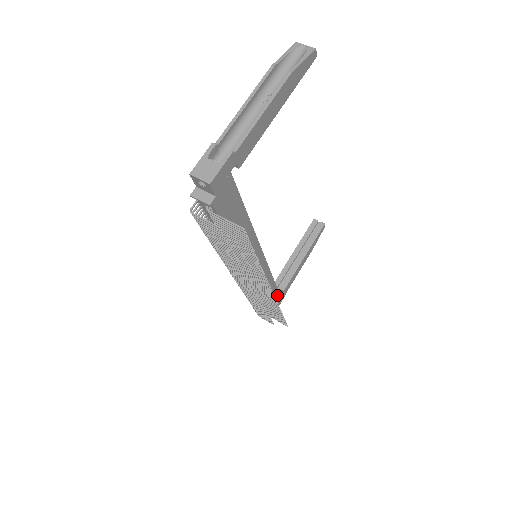
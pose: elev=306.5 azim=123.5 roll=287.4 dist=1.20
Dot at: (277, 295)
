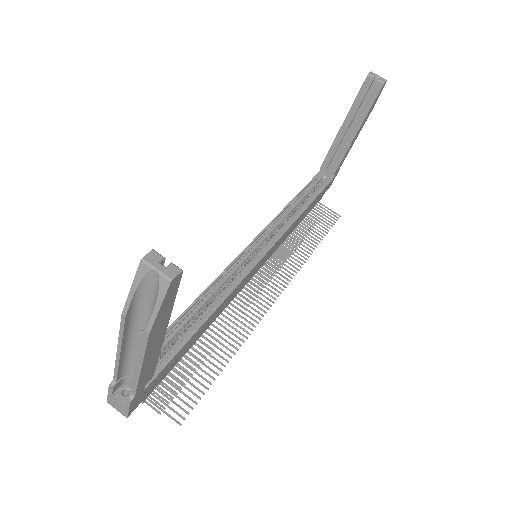
Dot at: (322, 192)
